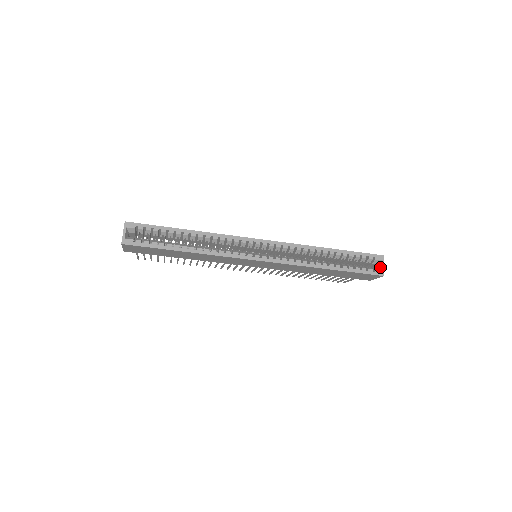
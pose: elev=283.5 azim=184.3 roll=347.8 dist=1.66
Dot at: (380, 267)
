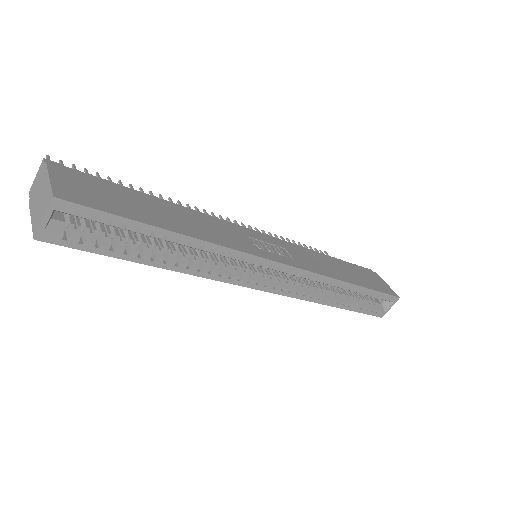
Dot at: (386, 307)
